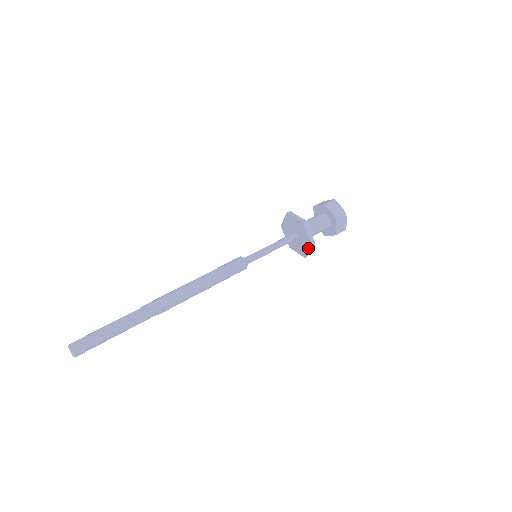
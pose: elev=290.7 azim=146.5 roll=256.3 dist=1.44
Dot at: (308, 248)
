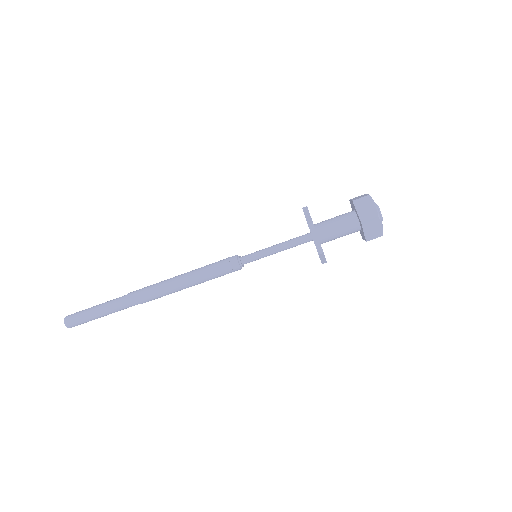
Dot at: occluded
